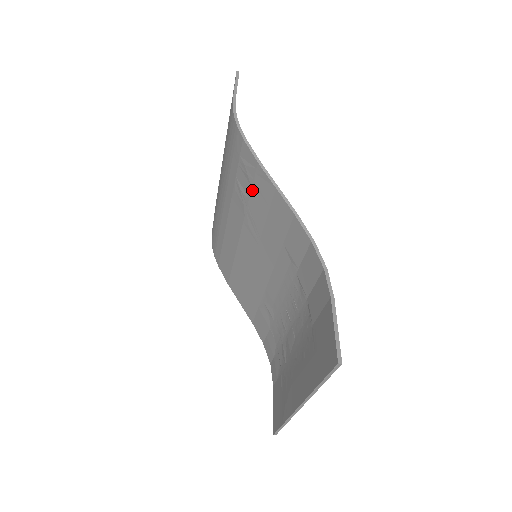
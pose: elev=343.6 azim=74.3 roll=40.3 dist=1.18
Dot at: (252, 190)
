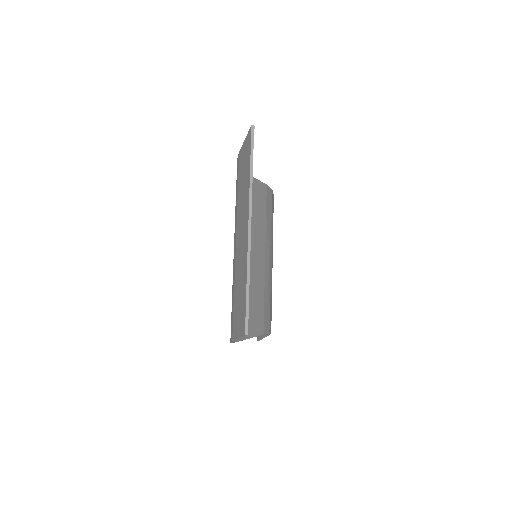
Dot at: occluded
